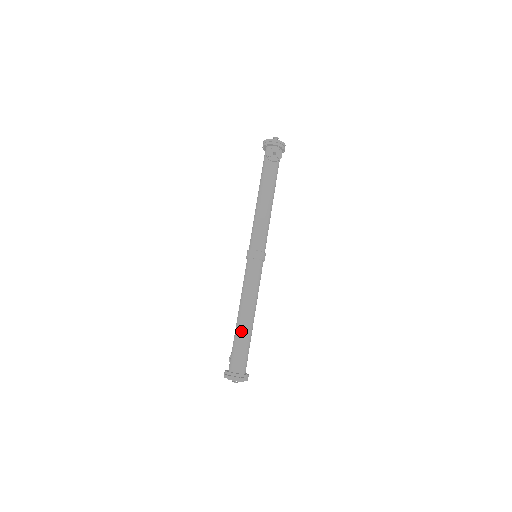
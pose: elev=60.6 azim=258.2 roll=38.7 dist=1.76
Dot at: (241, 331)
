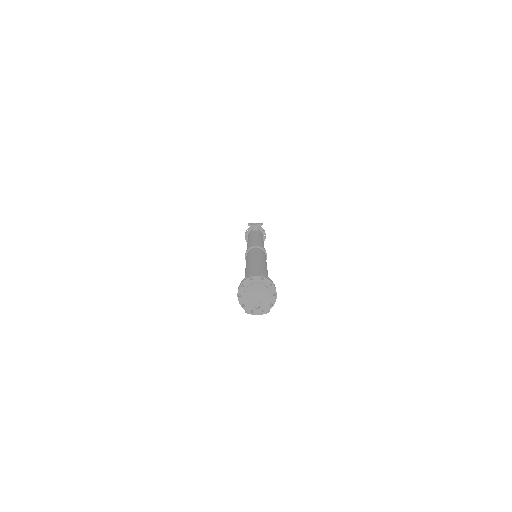
Dot at: (252, 266)
